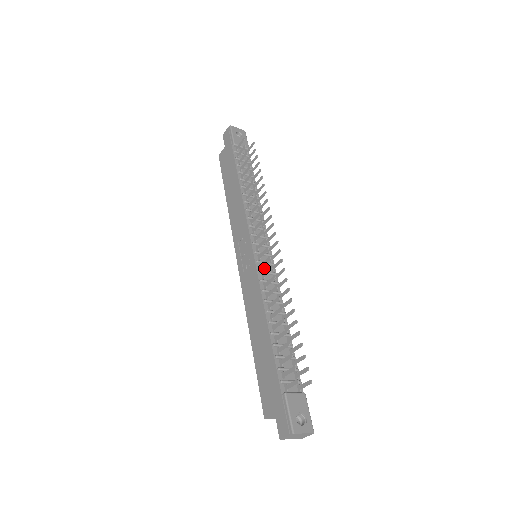
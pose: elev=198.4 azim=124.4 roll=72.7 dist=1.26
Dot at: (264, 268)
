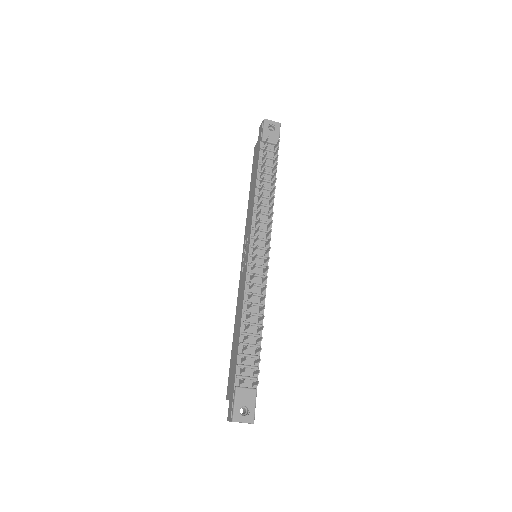
Dot at: (255, 271)
